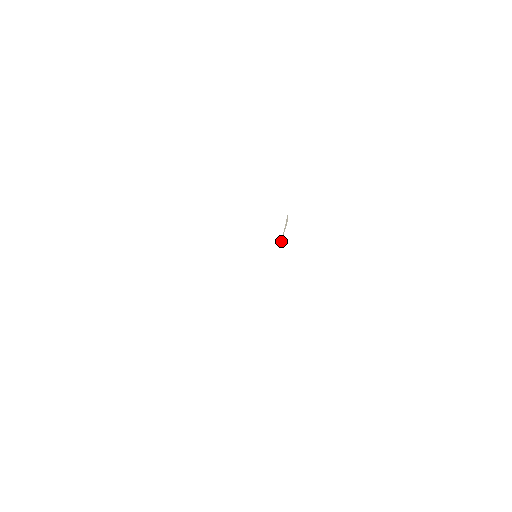
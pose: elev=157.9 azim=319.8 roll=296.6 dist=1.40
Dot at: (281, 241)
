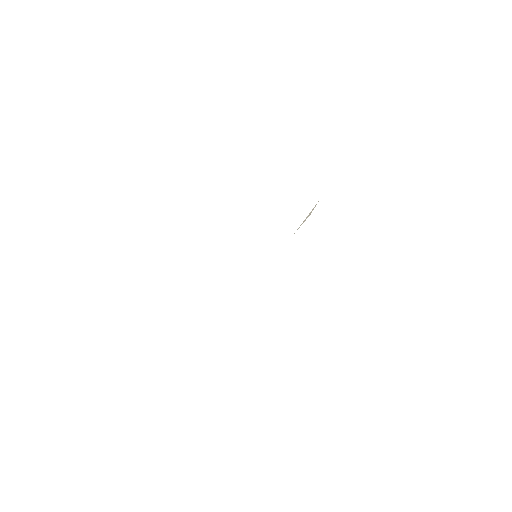
Dot at: occluded
